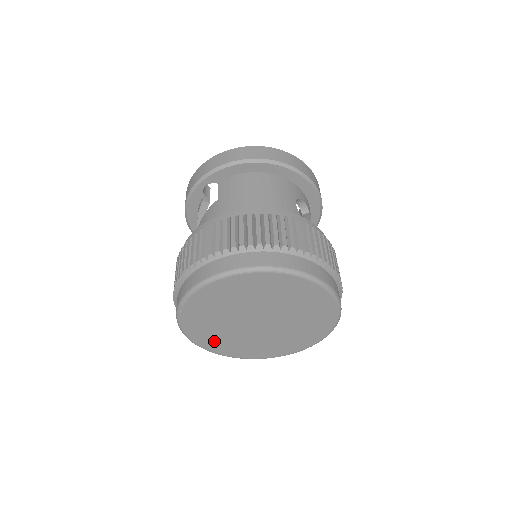
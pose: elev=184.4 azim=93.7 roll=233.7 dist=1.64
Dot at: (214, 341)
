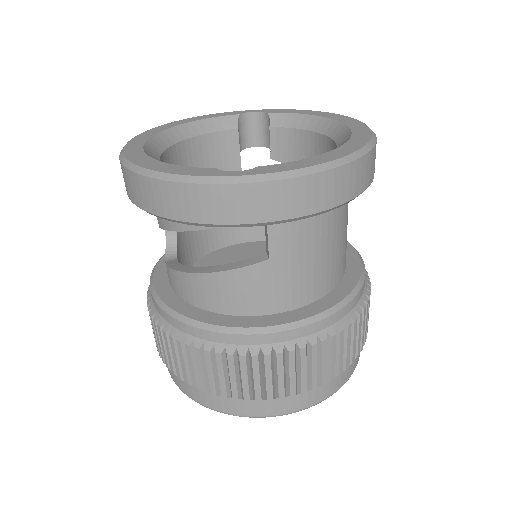
Dot at: occluded
